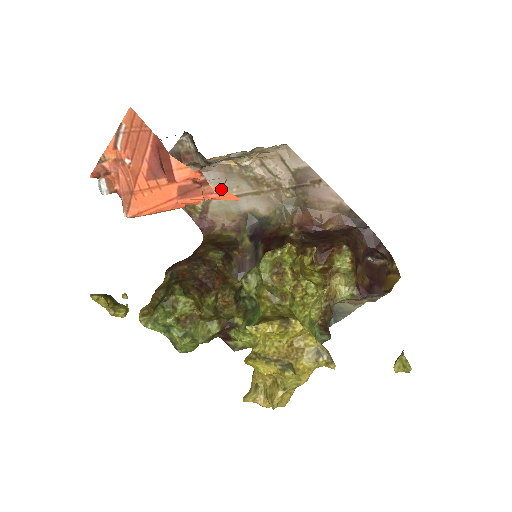
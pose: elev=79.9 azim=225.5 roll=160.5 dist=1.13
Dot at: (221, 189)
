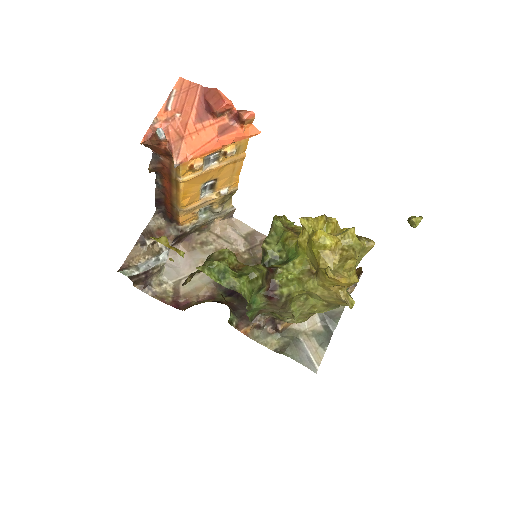
Dot at: (188, 268)
